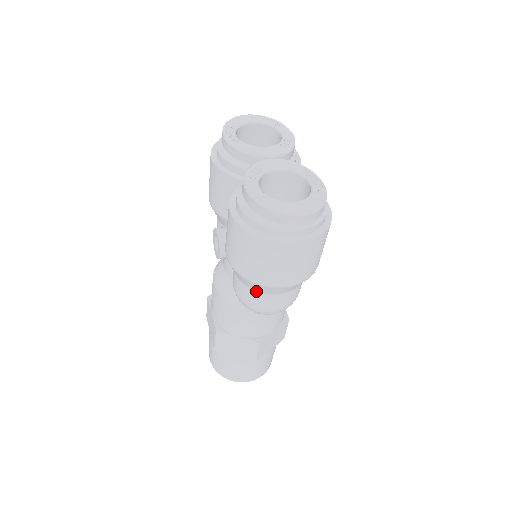
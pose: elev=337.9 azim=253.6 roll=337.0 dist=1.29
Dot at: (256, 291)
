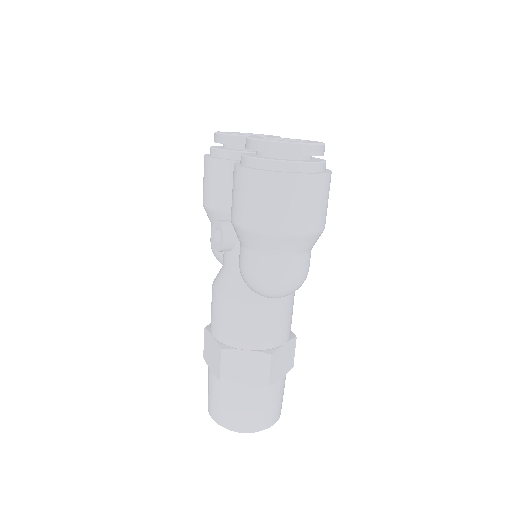
Dot at: (269, 254)
